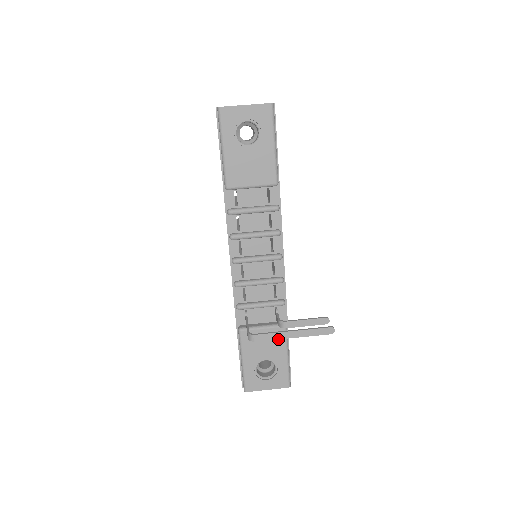
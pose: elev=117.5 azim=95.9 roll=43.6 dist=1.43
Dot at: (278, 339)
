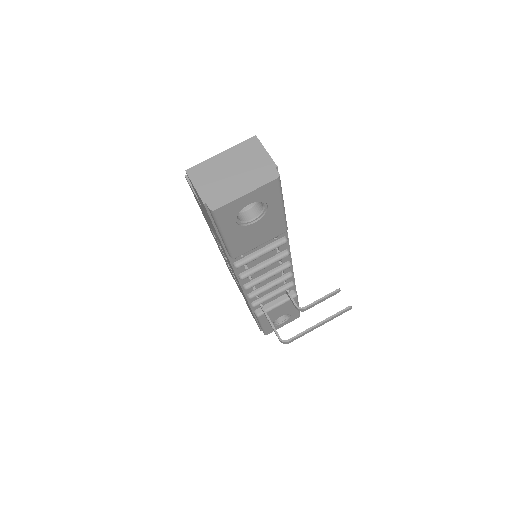
Dot at: occluded
